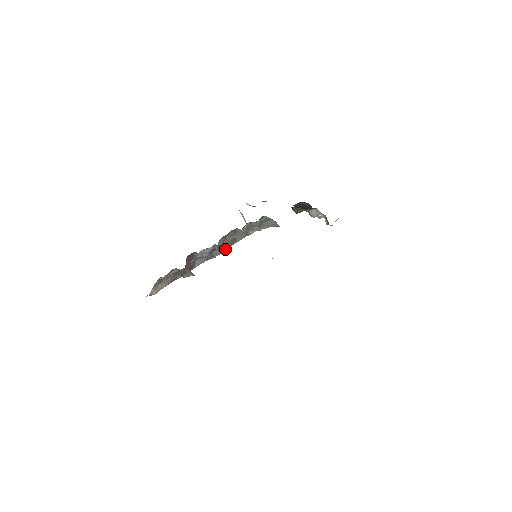
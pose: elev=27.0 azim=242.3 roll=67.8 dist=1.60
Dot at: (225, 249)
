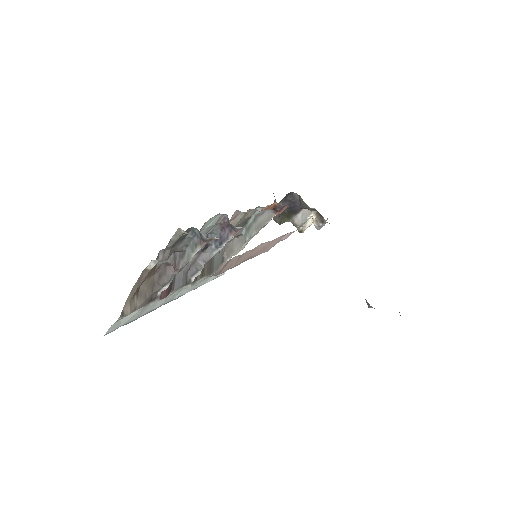
Dot at: (226, 232)
